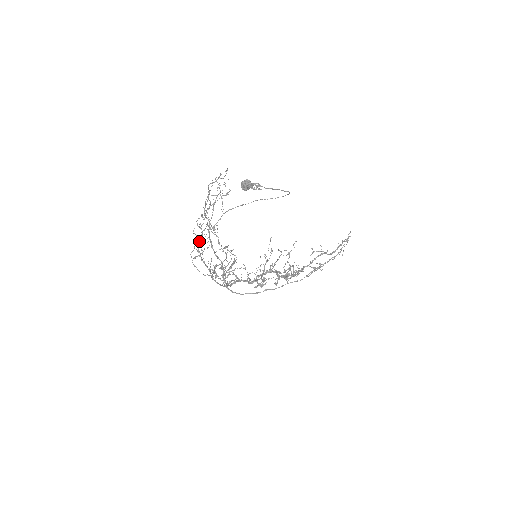
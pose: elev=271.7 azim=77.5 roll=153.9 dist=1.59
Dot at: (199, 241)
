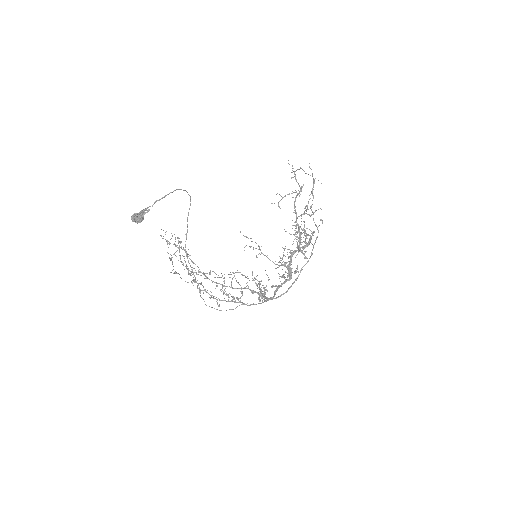
Dot at: occluded
